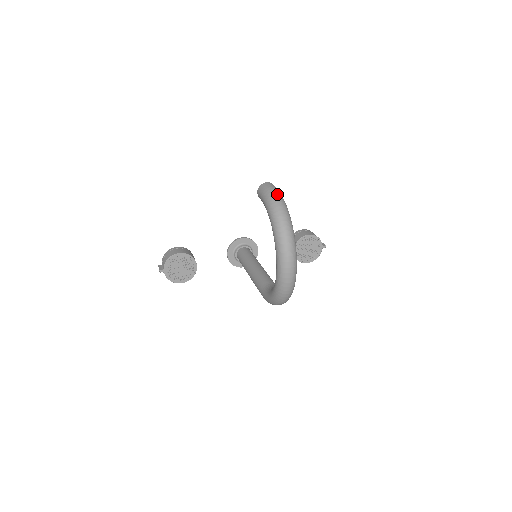
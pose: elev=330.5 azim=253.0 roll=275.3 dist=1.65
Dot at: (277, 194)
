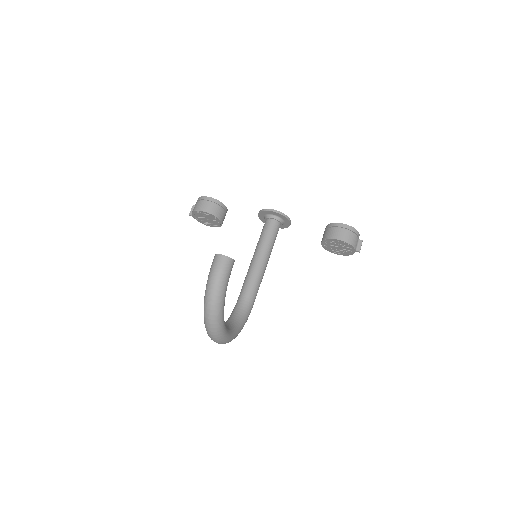
Dot at: (216, 283)
